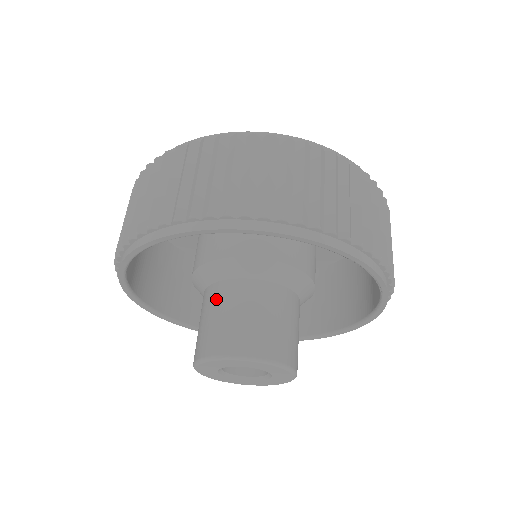
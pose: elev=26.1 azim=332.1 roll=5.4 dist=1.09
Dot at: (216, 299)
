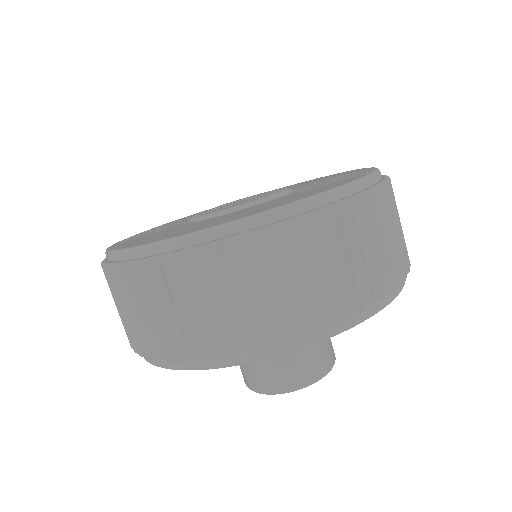
Dot at: occluded
